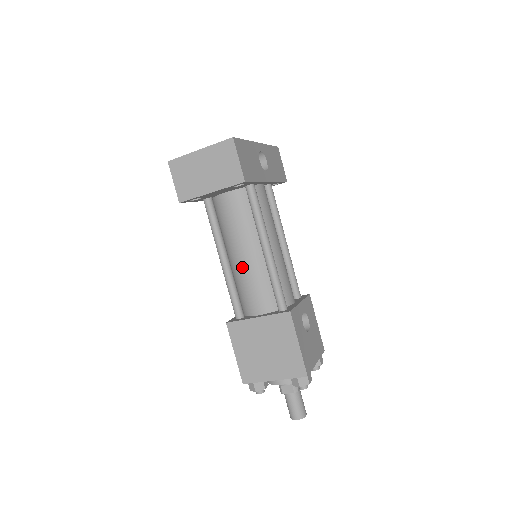
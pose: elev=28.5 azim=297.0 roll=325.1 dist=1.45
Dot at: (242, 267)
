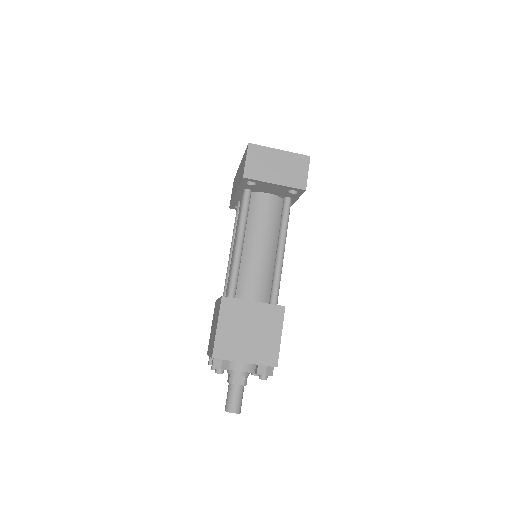
Dot at: (255, 256)
